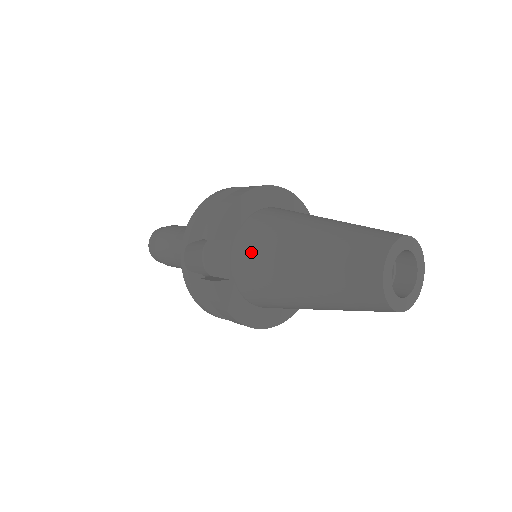
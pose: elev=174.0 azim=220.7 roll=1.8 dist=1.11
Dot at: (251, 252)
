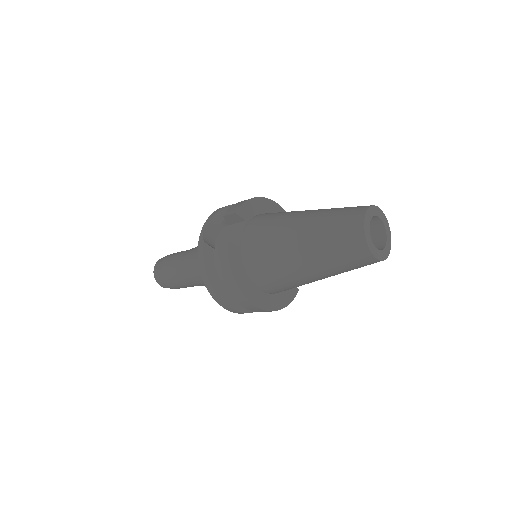
Dot at: (261, 226)
